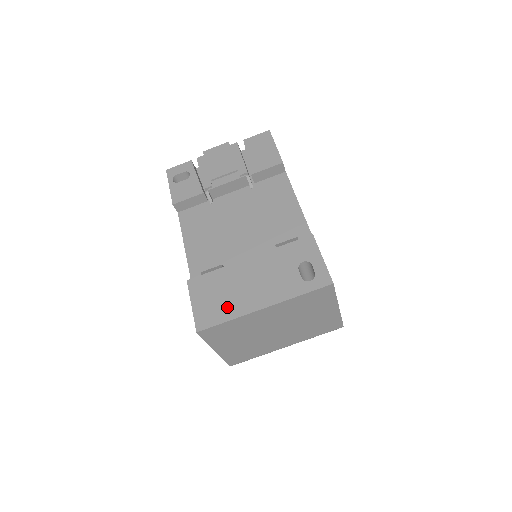
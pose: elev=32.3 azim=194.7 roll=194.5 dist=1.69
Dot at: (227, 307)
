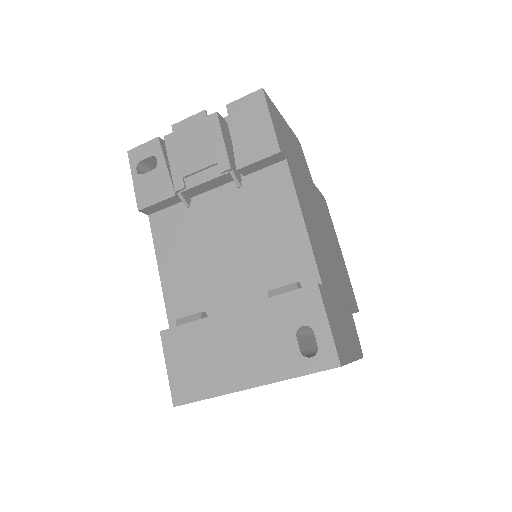
Dot at: (207, 379)
